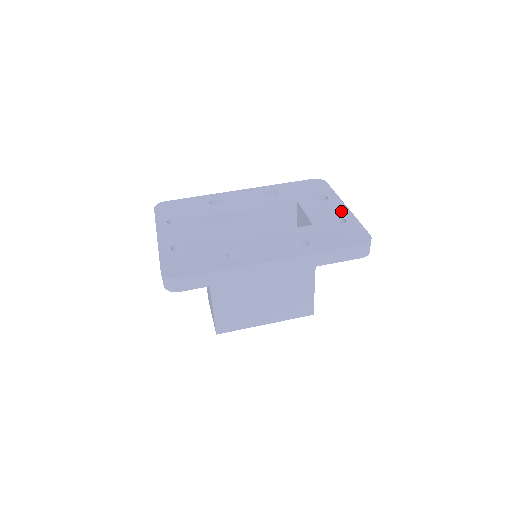
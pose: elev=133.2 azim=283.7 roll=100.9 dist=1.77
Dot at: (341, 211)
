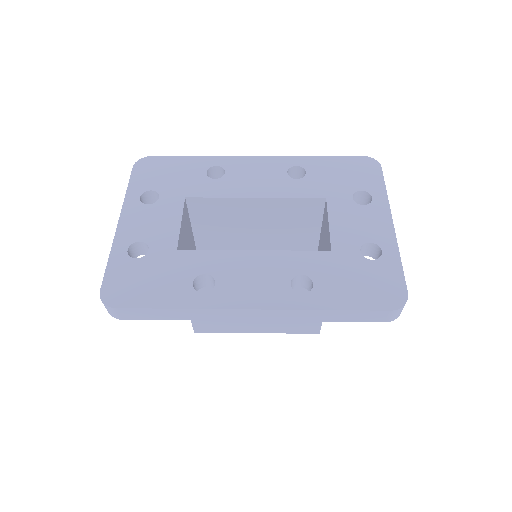
Dot at: (382, 232)
